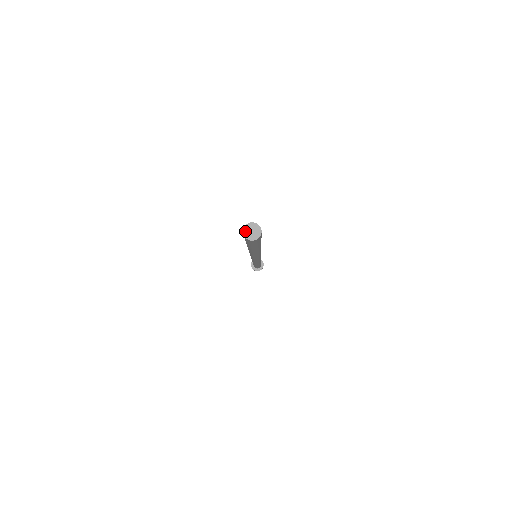
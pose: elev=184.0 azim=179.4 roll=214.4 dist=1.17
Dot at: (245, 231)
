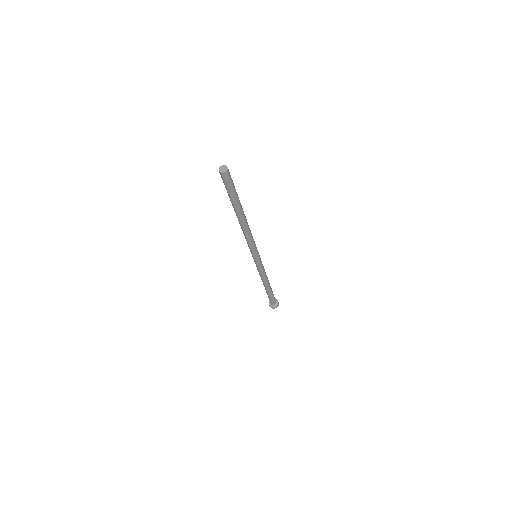
Dot at: (220, 168)
